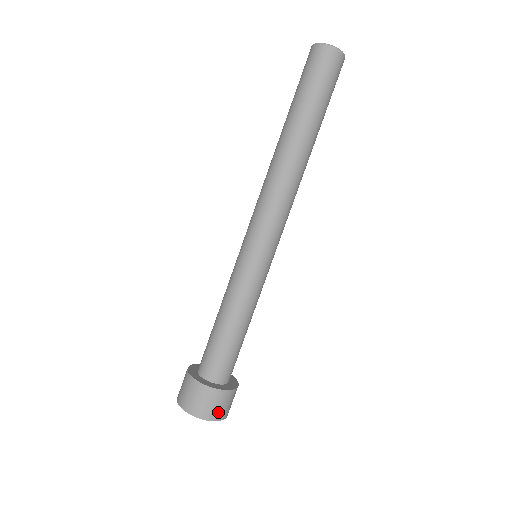
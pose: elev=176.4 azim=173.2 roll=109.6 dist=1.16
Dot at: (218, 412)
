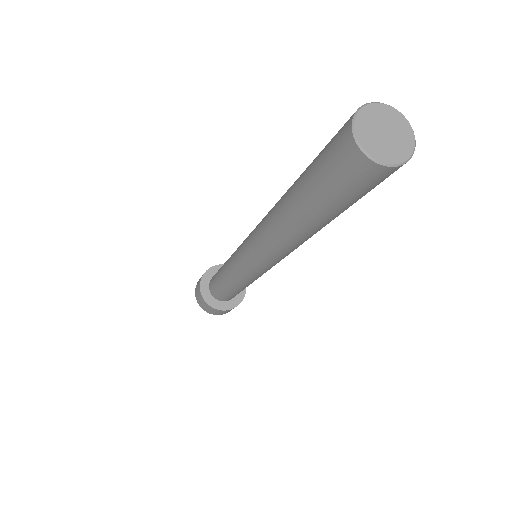
Dot at: (220, 313)
